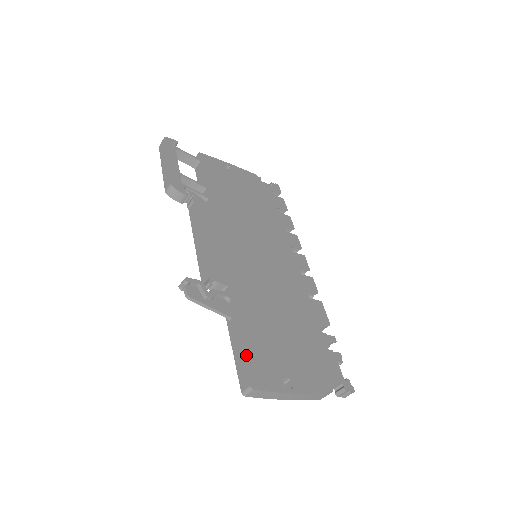
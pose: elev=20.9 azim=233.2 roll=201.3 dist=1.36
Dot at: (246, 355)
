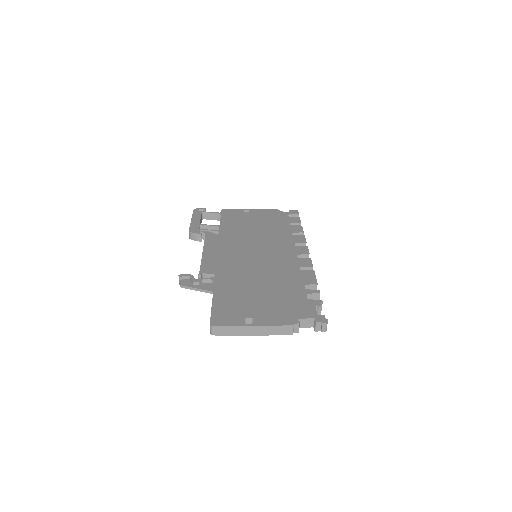
Dot at: (214, 308)
